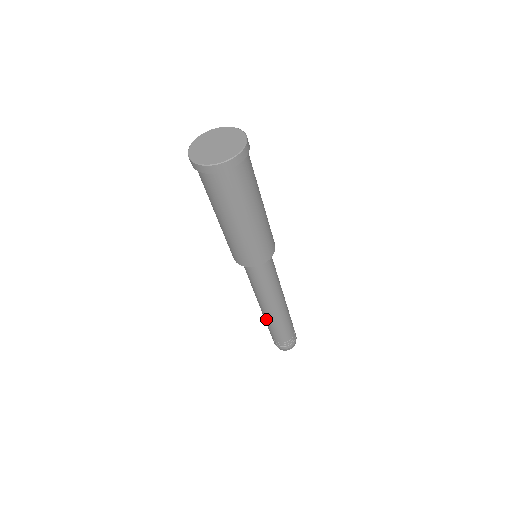
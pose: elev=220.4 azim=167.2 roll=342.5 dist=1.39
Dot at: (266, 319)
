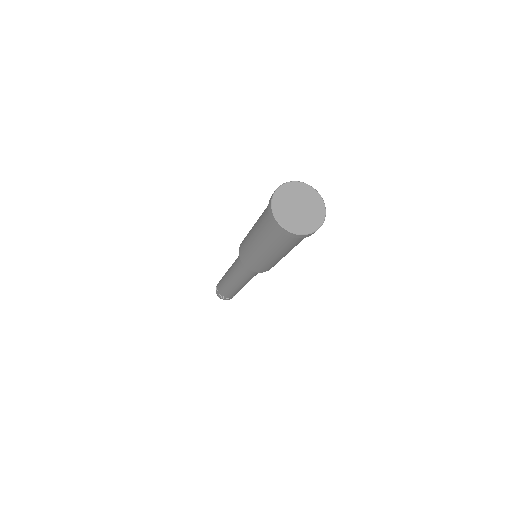
Dot at: (226, 283)
